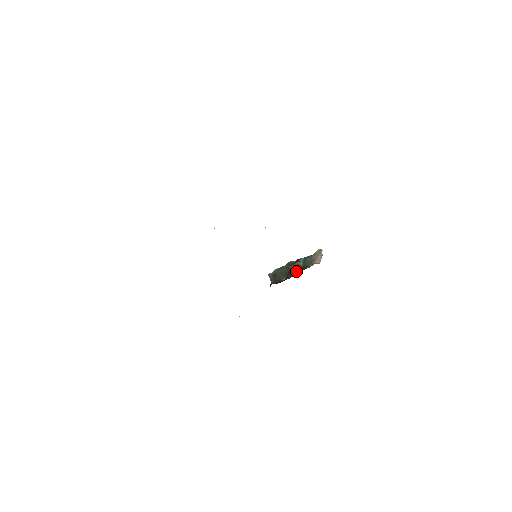
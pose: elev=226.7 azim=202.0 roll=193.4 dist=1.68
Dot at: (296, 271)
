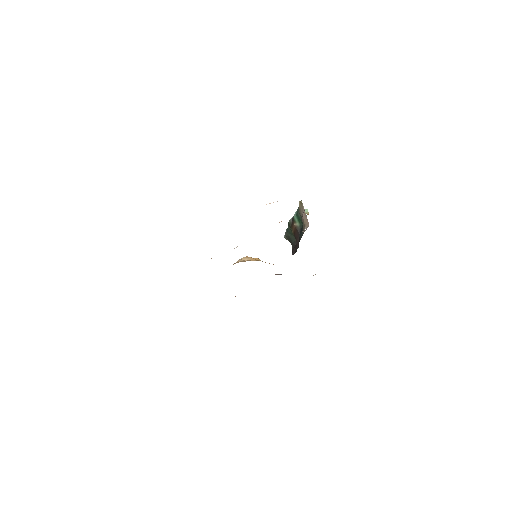
Dot at: (298, 237)
